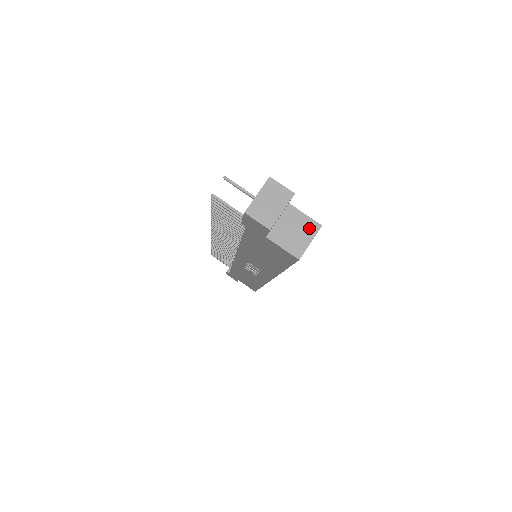
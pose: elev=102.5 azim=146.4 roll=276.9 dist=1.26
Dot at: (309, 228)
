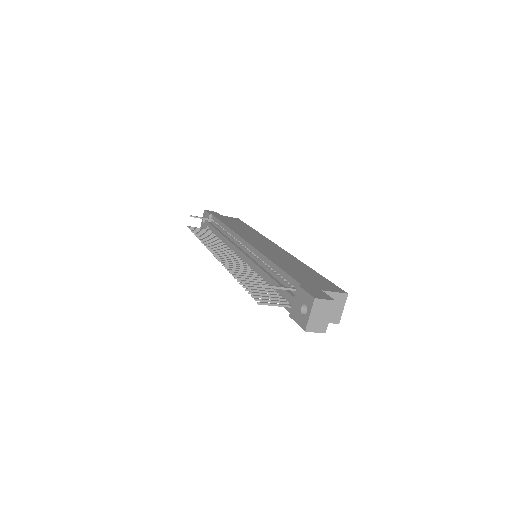
Dot at: (340, 300)
